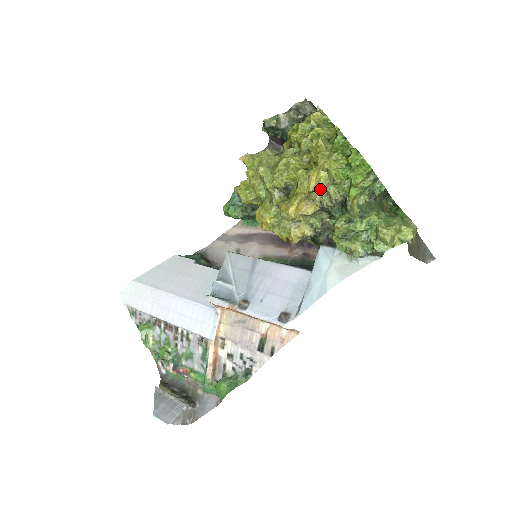
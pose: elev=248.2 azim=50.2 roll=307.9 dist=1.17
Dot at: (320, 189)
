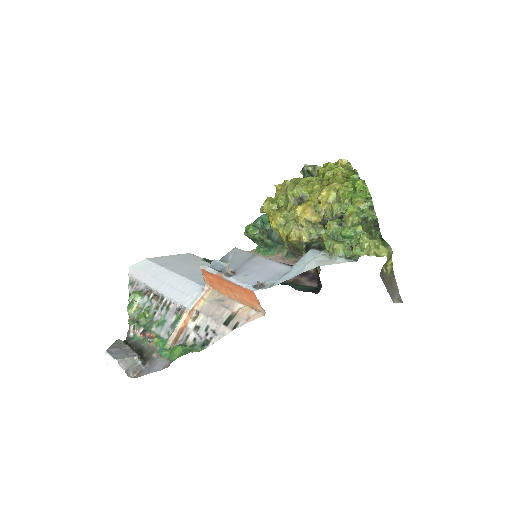
Dot at: (327, 205)
